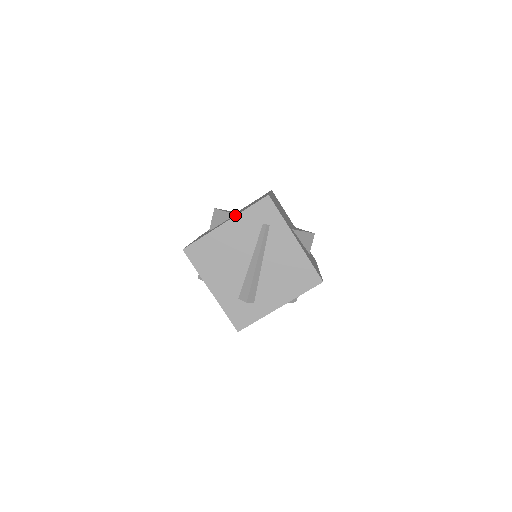
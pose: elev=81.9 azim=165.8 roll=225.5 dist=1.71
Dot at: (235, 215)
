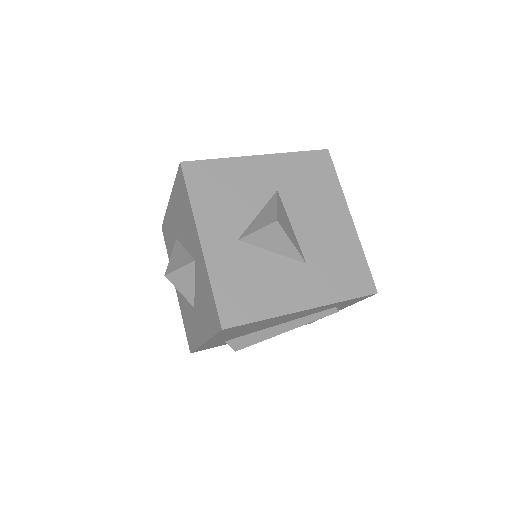
Dot at: (321, 296)
